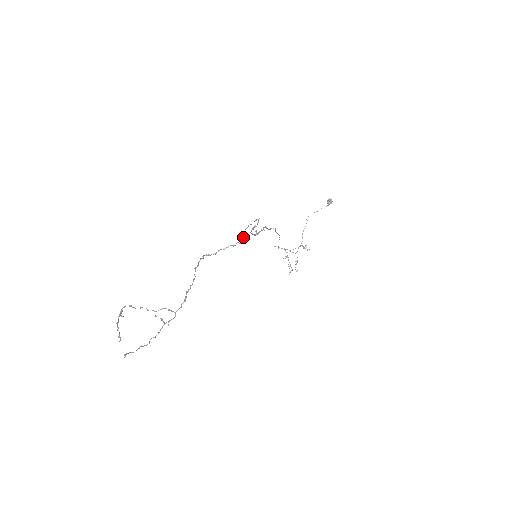
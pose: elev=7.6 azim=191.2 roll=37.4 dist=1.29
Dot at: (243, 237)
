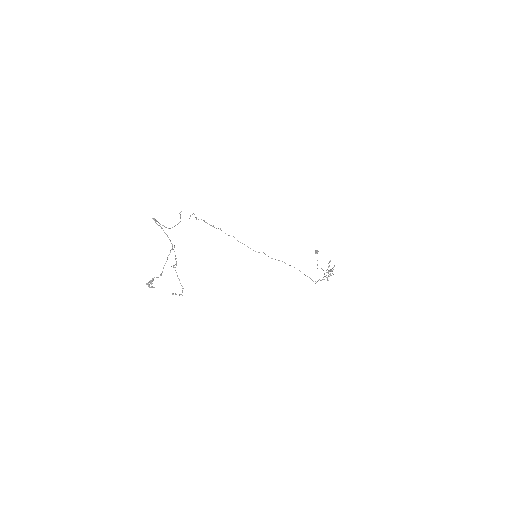
Dot at: occluded
